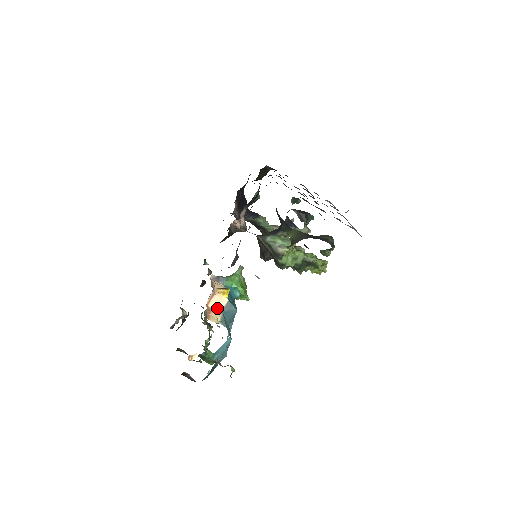
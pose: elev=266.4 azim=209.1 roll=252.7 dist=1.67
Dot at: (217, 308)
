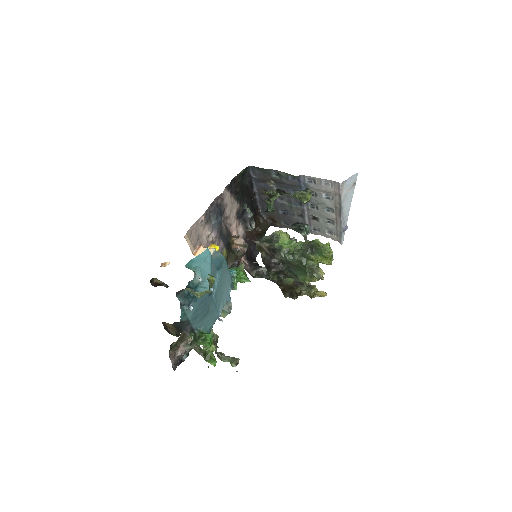
Dot at: occluded
